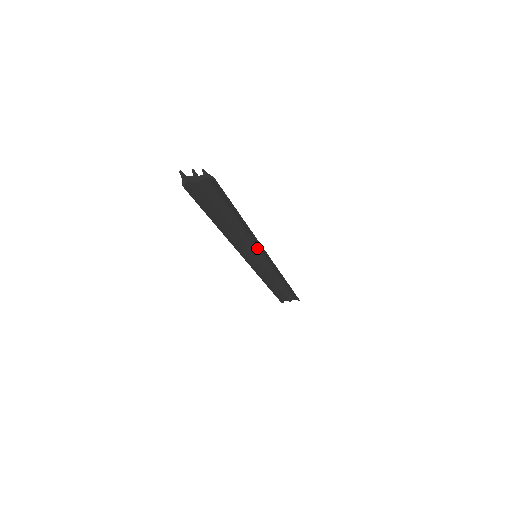
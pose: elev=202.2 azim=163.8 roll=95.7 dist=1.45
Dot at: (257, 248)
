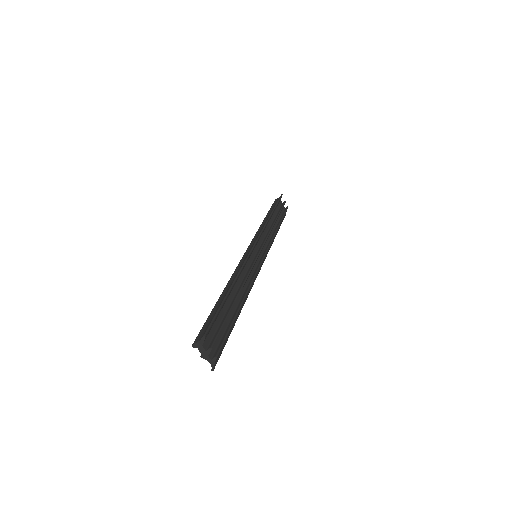
Dot at: occluded
